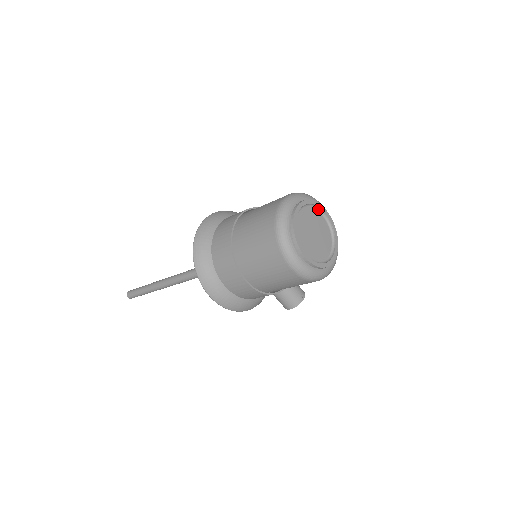
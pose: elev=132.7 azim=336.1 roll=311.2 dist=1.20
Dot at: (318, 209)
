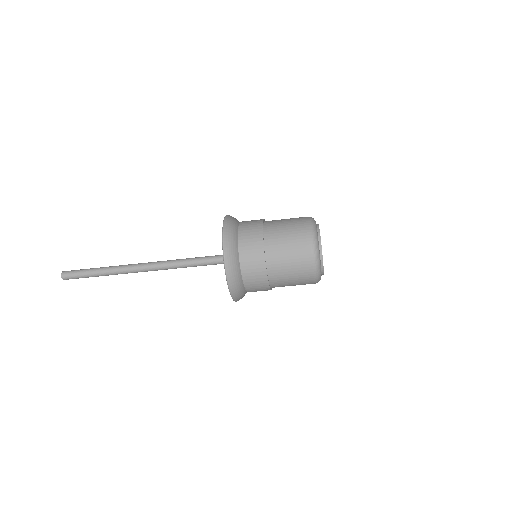
Dot at: occluded
